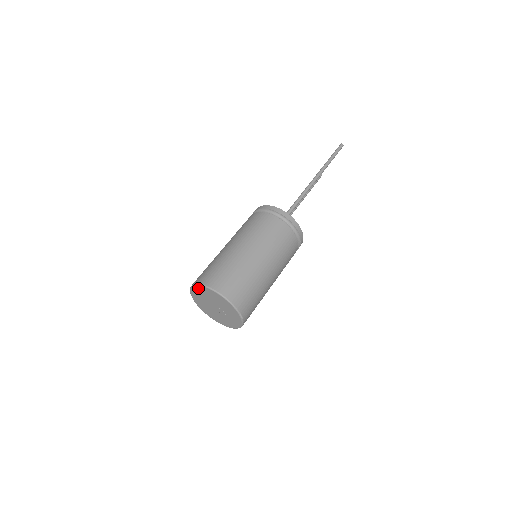
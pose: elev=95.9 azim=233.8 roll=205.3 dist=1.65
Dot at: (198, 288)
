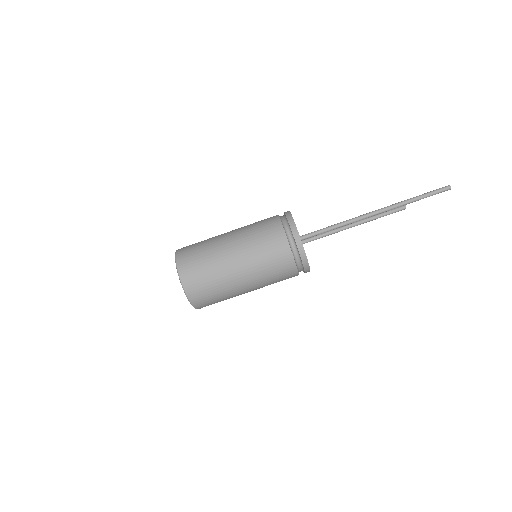
Dot at: occluded
